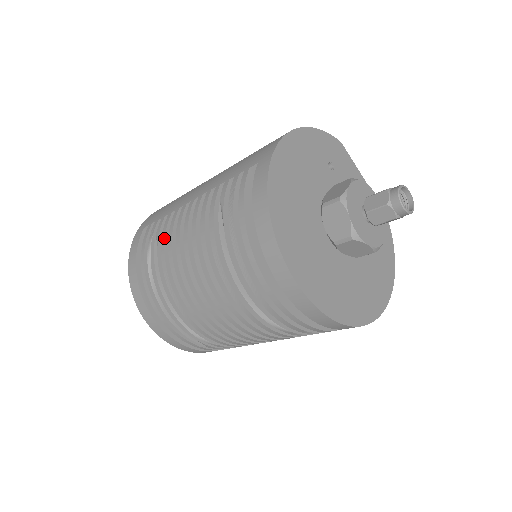
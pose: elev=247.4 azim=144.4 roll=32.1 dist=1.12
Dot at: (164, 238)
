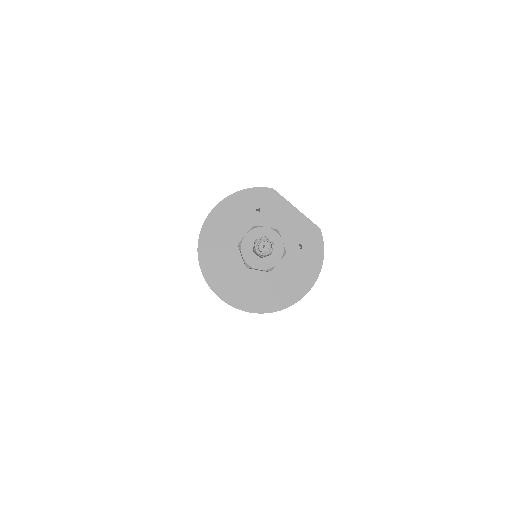
Dot at: occluded
